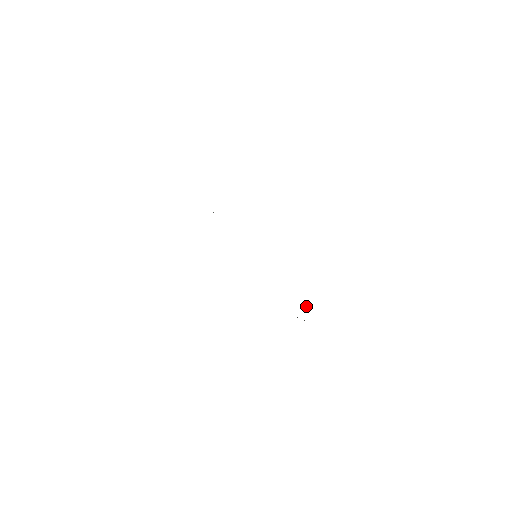
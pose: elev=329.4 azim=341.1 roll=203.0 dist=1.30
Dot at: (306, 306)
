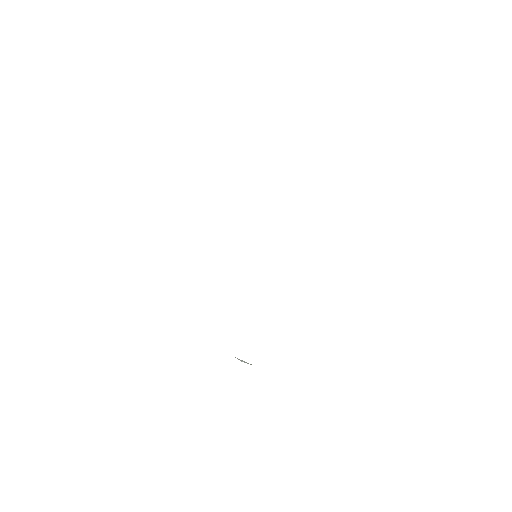
Dot at: occluded
